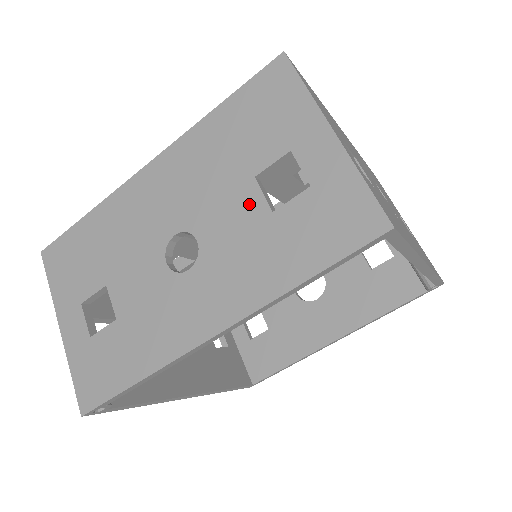
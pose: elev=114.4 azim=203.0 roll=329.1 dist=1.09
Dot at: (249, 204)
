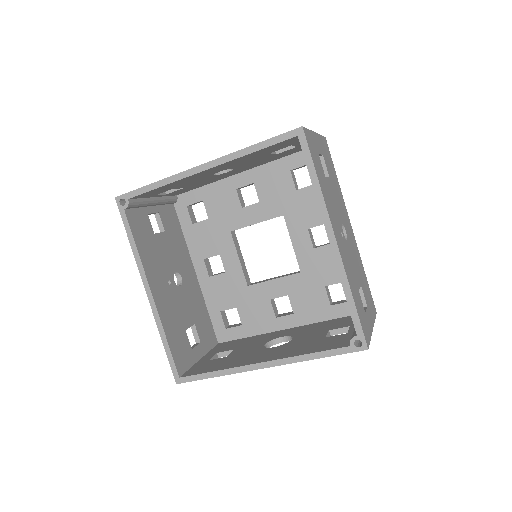
Dot at: occluded
